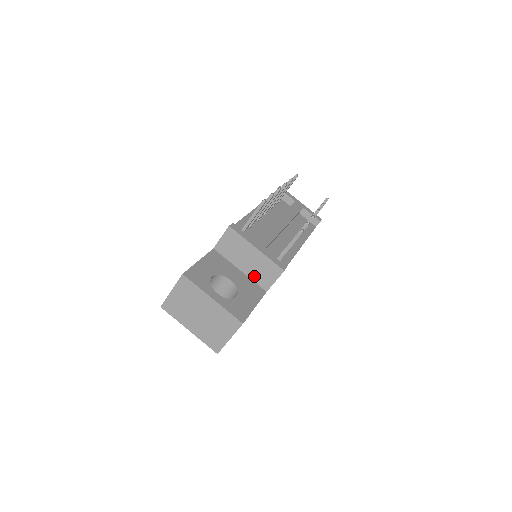
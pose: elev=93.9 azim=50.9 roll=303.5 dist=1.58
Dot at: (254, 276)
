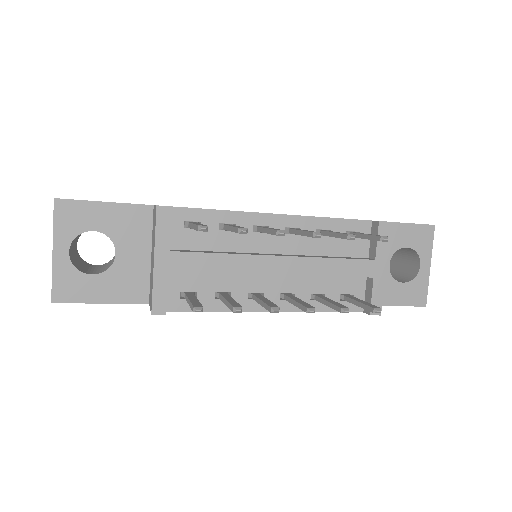
Dot at: occluded
